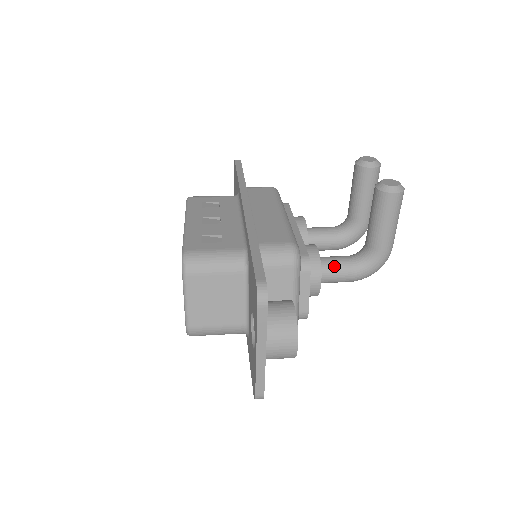
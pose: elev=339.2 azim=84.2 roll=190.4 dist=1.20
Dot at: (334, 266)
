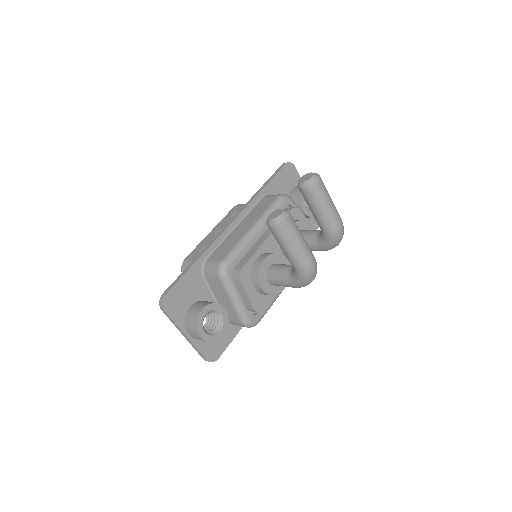
Dot at: (276, 275)
